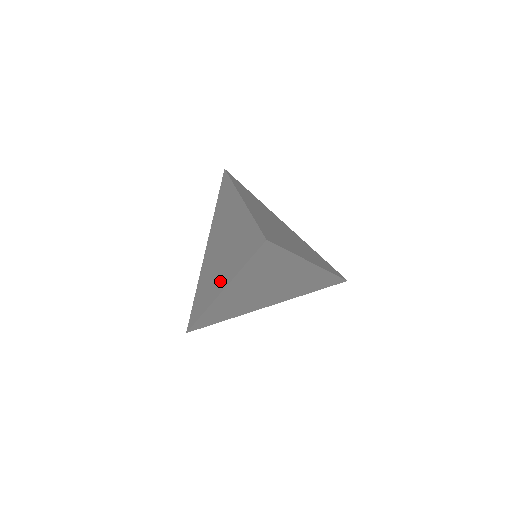
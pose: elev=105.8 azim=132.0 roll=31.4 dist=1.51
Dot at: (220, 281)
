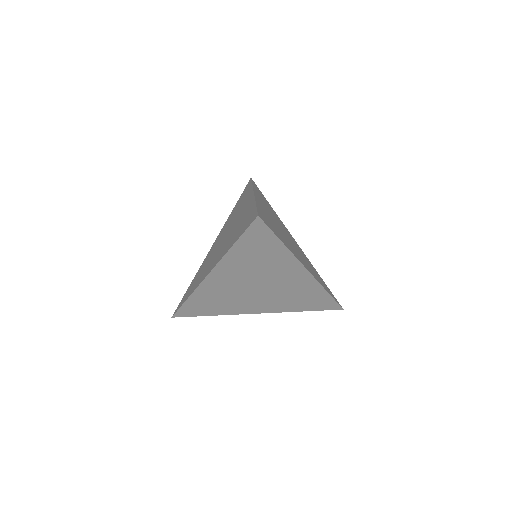
Dot at: (212, 264)
